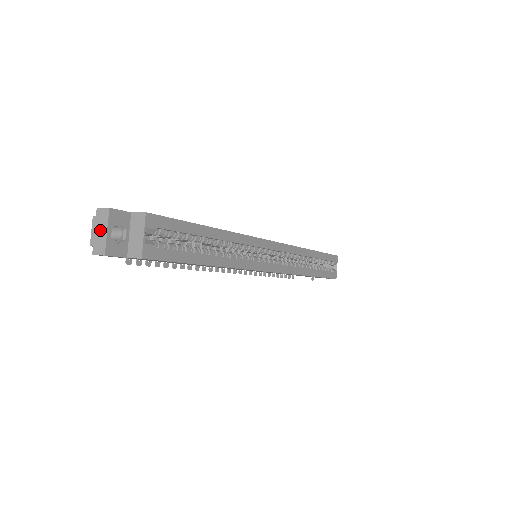
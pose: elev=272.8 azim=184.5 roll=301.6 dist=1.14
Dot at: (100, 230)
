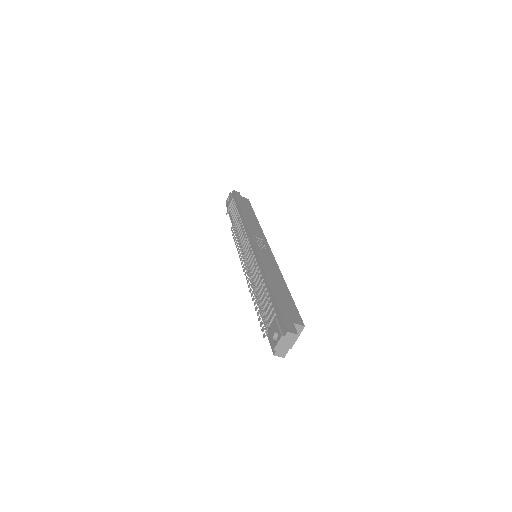
Dot at: (286, 344)
